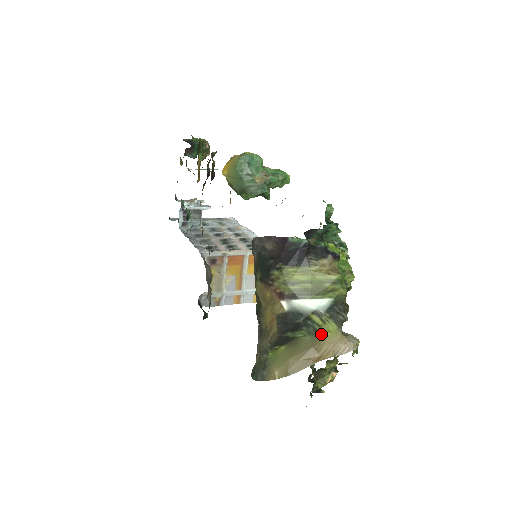
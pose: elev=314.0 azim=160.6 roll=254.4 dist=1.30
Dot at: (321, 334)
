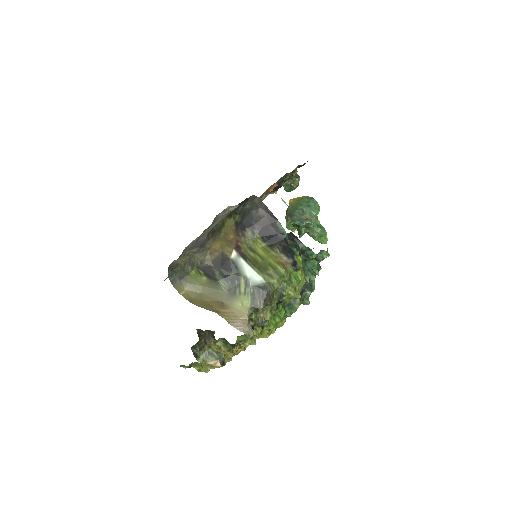
Dot at: (236, 299)
